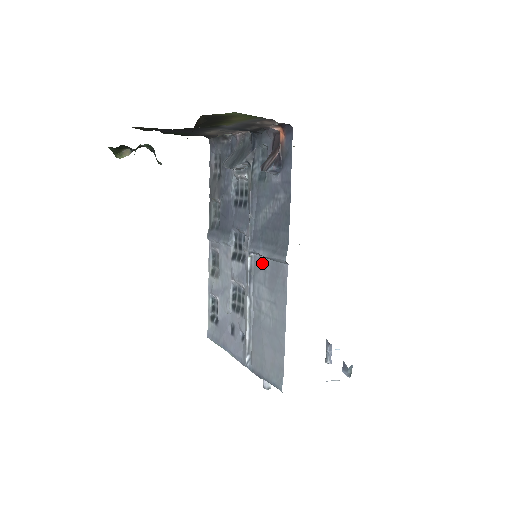
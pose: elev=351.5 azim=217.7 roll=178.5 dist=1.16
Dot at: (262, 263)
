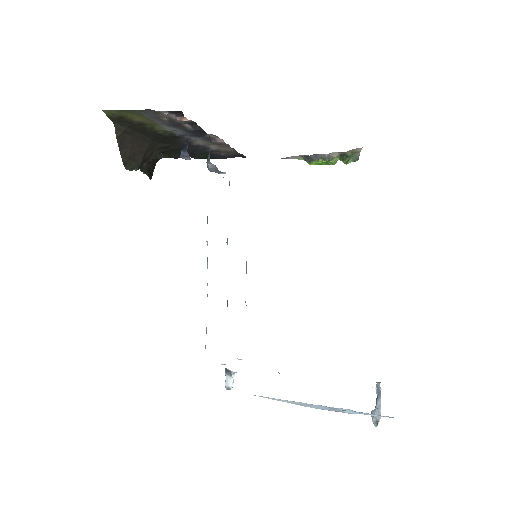
Dot at: occluded
